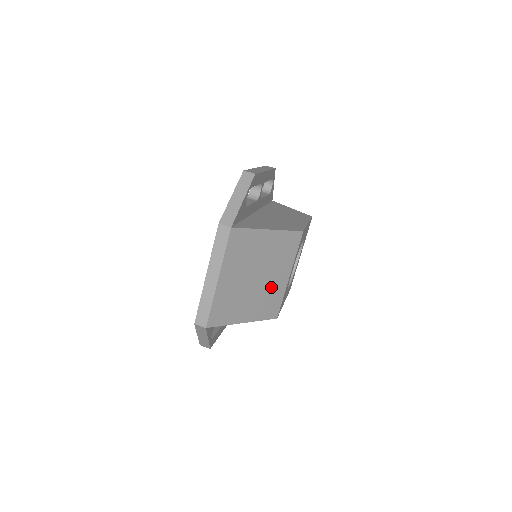
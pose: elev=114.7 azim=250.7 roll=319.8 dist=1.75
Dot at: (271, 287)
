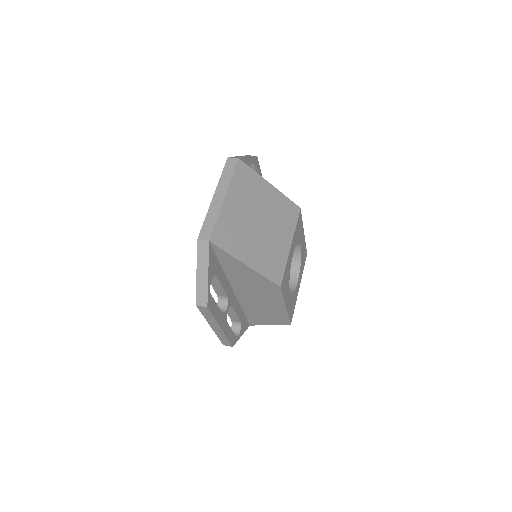
Dot at: (273, 244)
